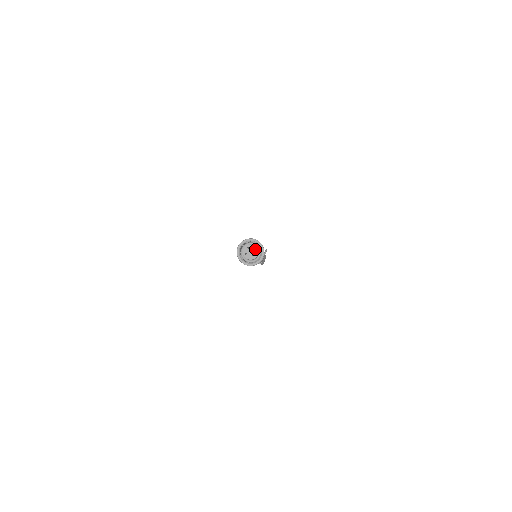
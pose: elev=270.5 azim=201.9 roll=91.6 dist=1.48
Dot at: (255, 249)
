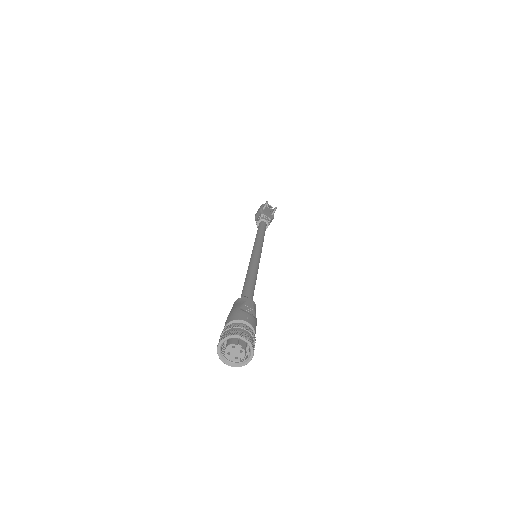
Dot at: (243, 343)
